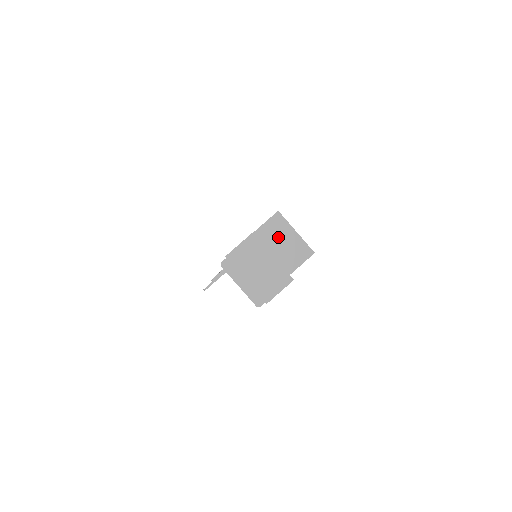
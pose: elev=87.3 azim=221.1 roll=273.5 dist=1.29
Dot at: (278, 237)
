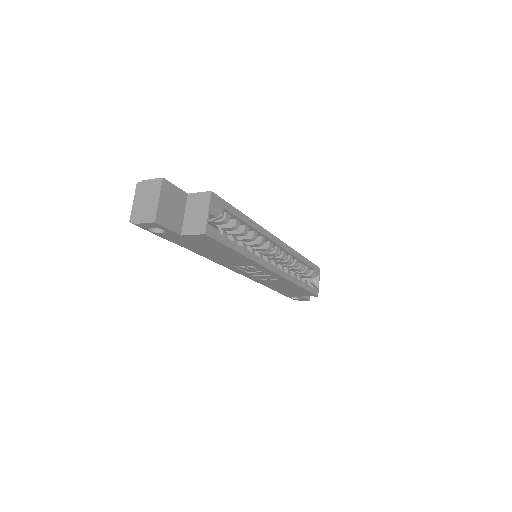
Dot at: (198, 207)
